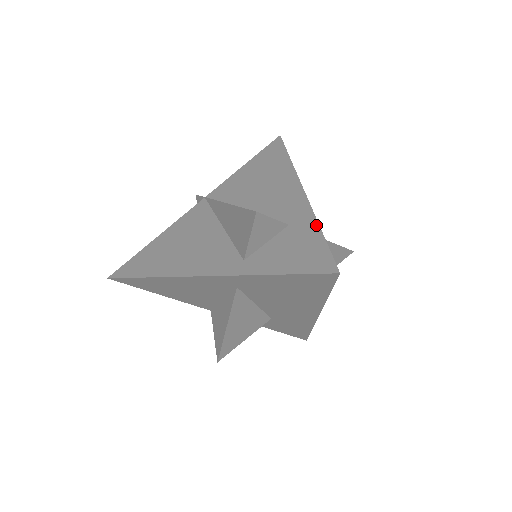
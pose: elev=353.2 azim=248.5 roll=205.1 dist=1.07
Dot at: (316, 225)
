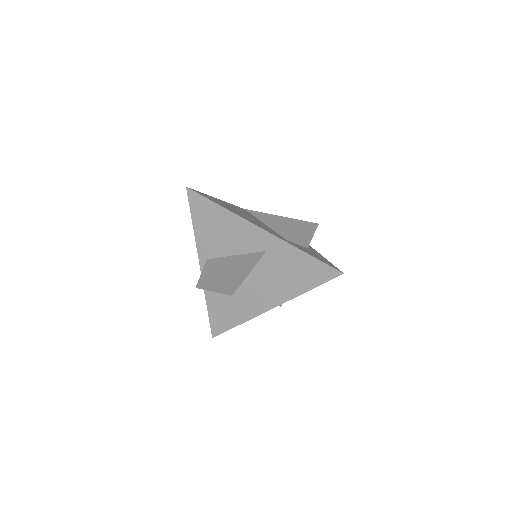
Dot at: occluded
